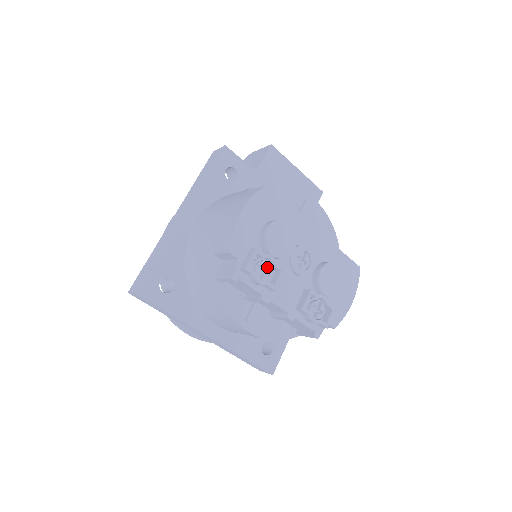
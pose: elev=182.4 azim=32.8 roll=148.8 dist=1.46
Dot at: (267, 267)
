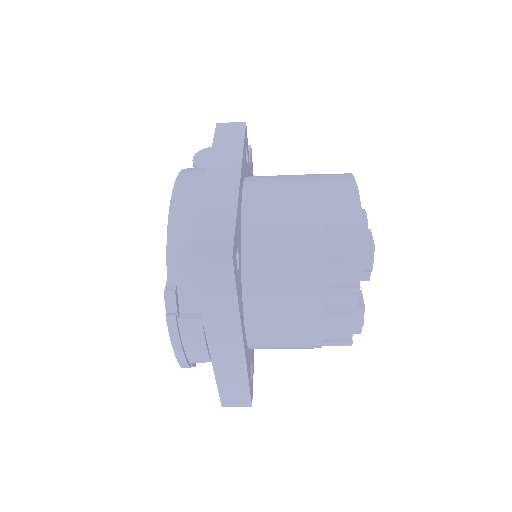
Dot at: occluded
